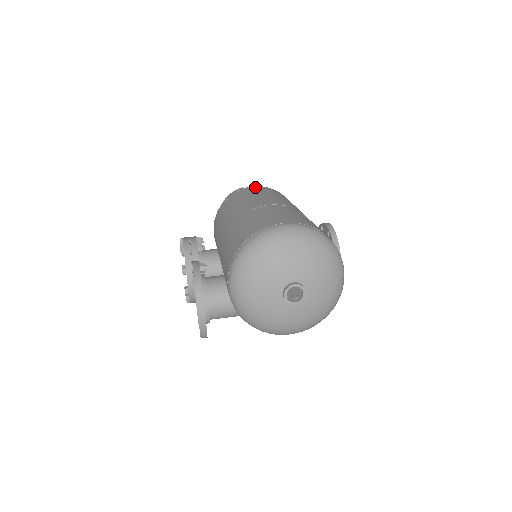
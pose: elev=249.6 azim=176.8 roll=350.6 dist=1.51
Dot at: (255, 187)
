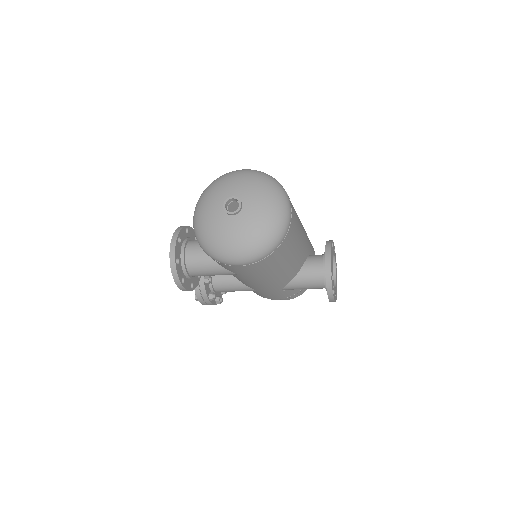
Dot at: occluded
